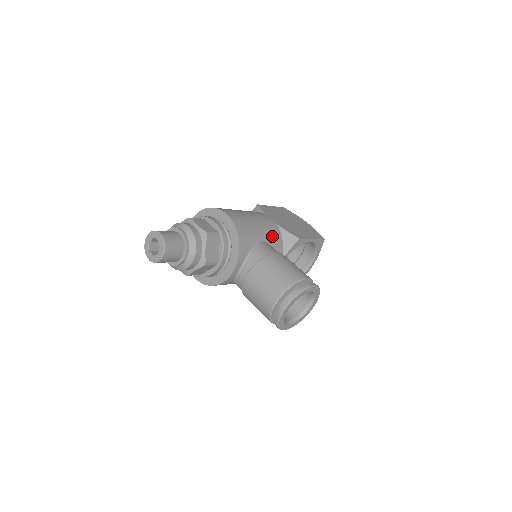
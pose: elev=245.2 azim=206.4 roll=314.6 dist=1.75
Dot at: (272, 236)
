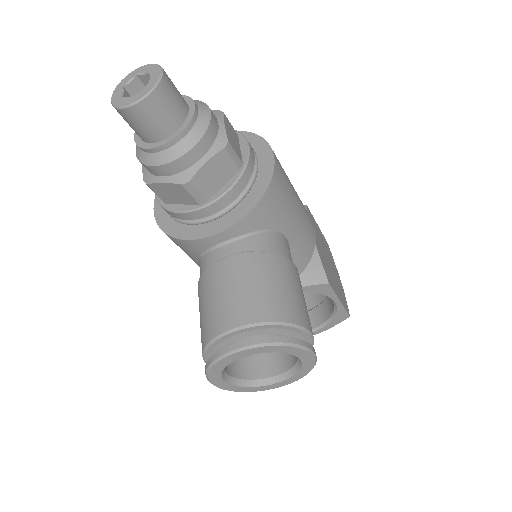
Dot at: (301, 245)
